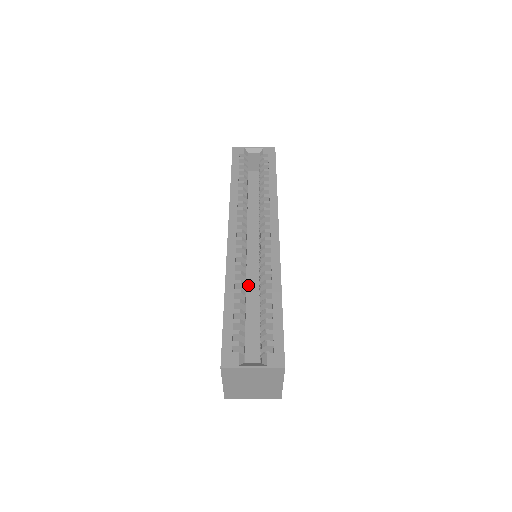
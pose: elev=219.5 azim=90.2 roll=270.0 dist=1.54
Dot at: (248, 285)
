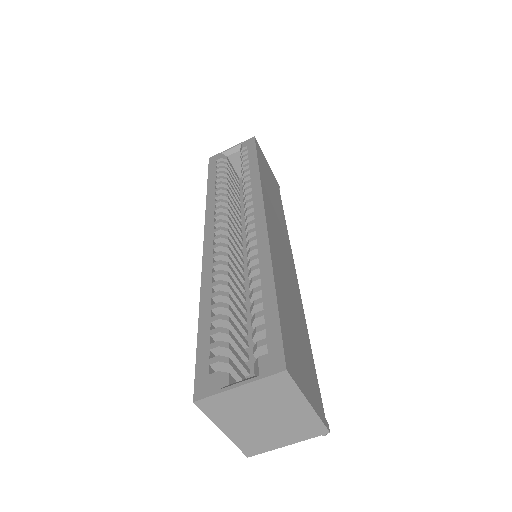
Dot at: (248, 291)
